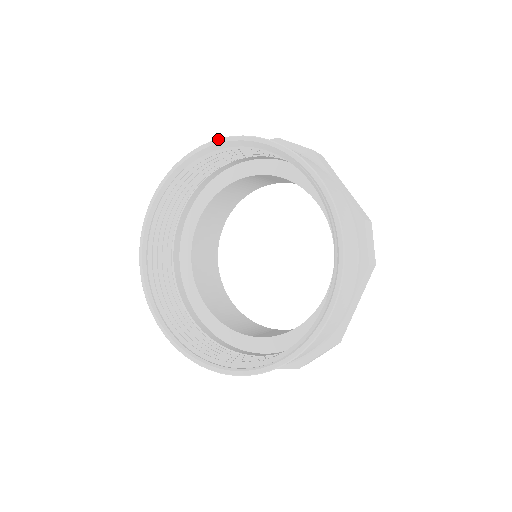
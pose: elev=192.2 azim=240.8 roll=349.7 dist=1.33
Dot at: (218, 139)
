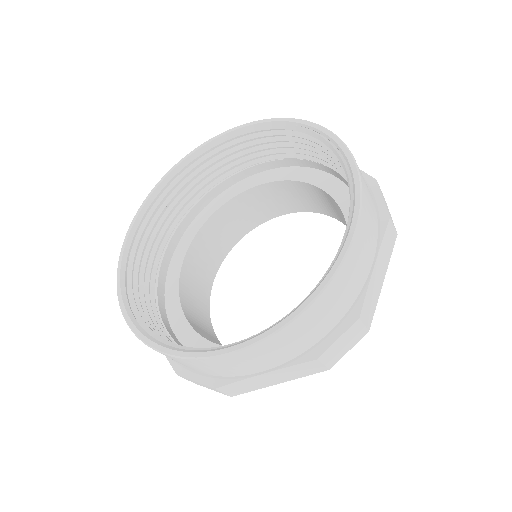
Dot at: occluded
